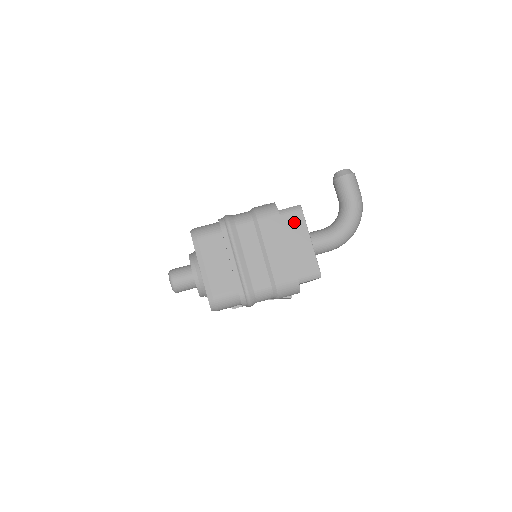
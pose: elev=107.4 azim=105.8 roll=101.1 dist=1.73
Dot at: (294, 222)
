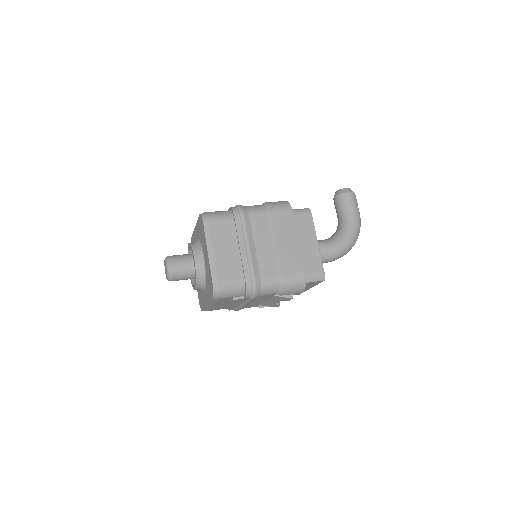
Dot at: (303, 223)
